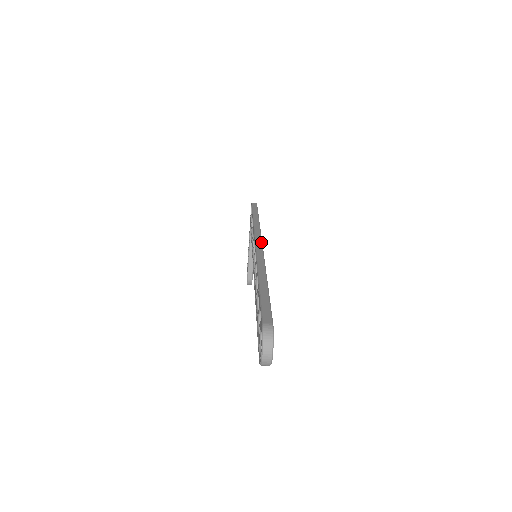
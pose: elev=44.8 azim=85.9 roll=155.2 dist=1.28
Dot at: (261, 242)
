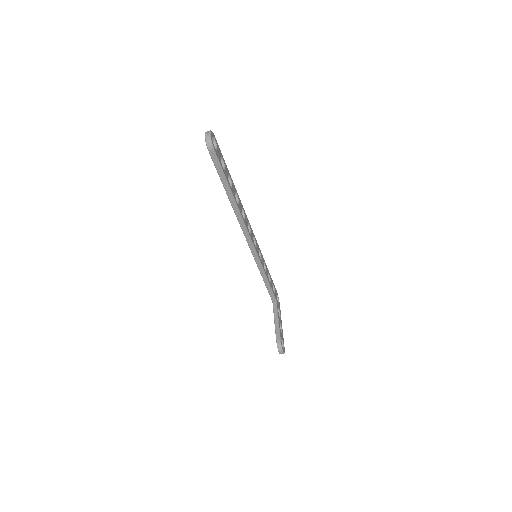
Dot at: (251, 228)
